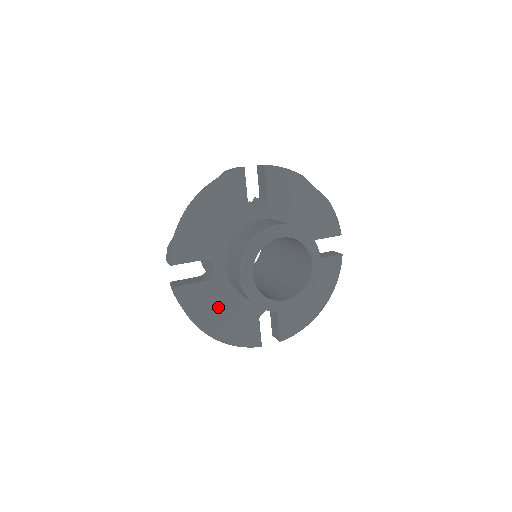
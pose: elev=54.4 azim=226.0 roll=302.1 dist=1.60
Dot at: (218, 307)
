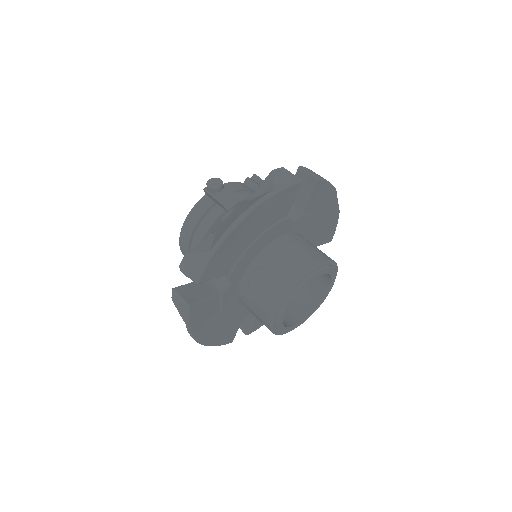
Dot at: (217, 316)
